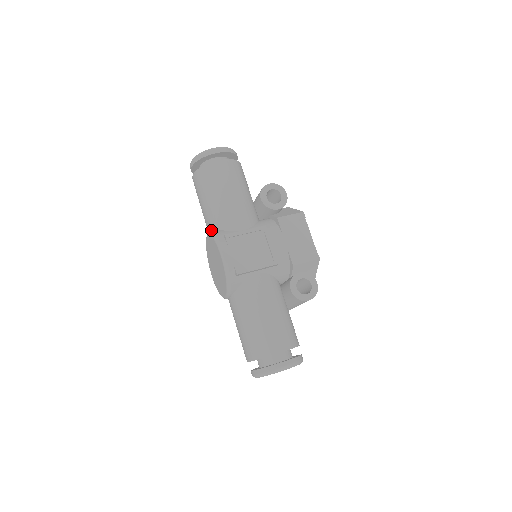
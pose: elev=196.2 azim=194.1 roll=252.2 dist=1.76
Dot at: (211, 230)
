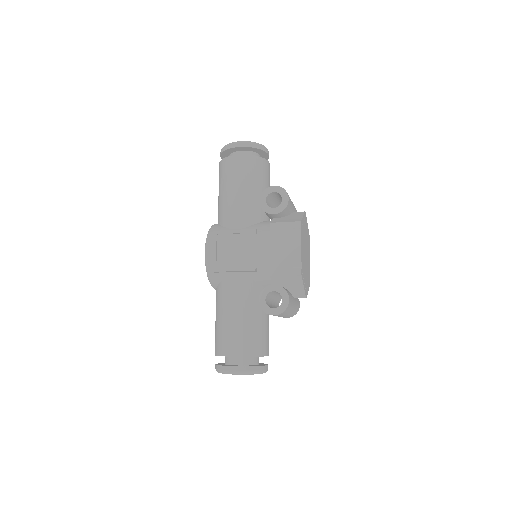
Dot at: occluded
